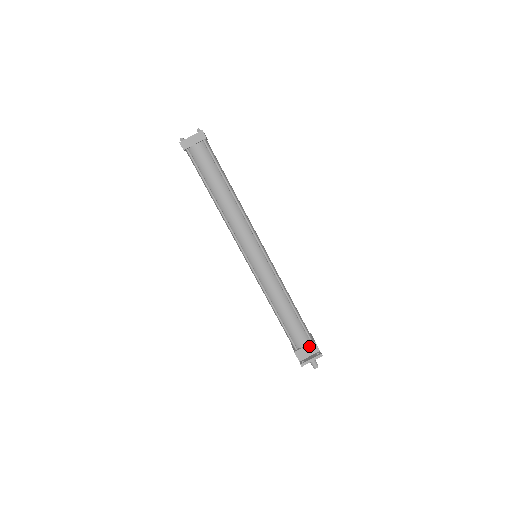
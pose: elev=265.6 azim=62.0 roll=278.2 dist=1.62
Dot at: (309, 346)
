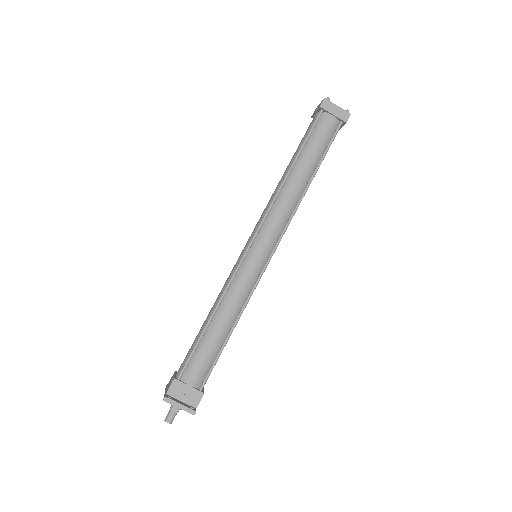
Dot at: (194, 391)
